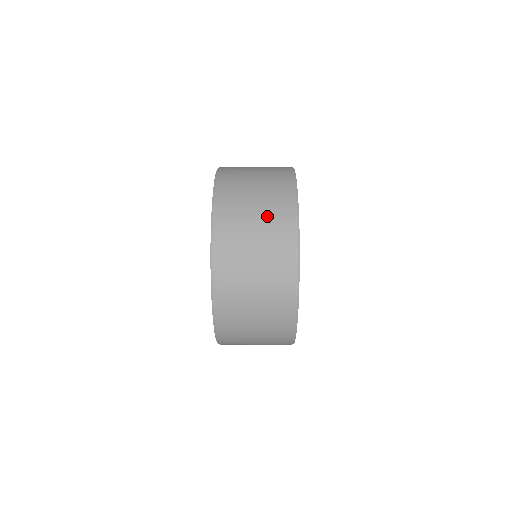
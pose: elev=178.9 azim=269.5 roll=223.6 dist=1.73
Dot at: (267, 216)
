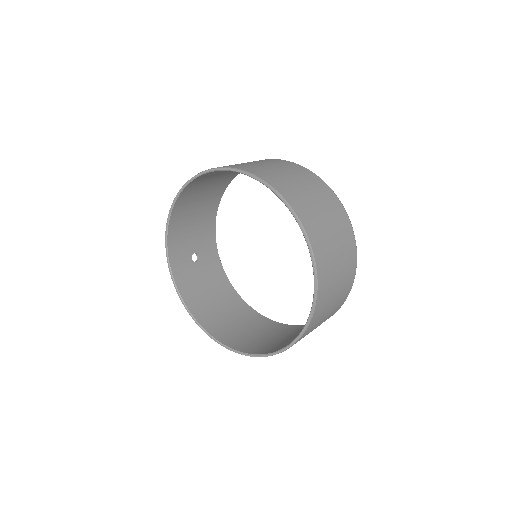
Dot at: (272, 164)
